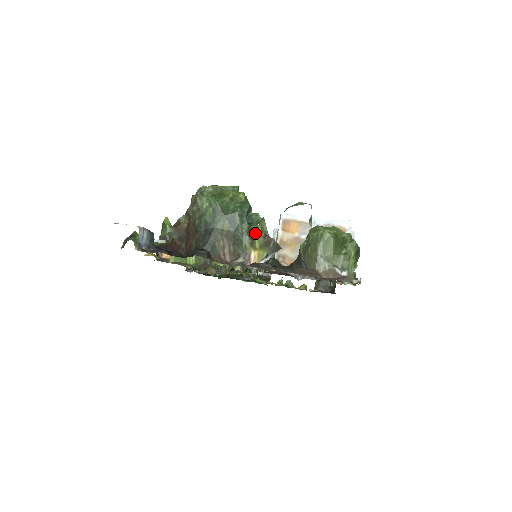
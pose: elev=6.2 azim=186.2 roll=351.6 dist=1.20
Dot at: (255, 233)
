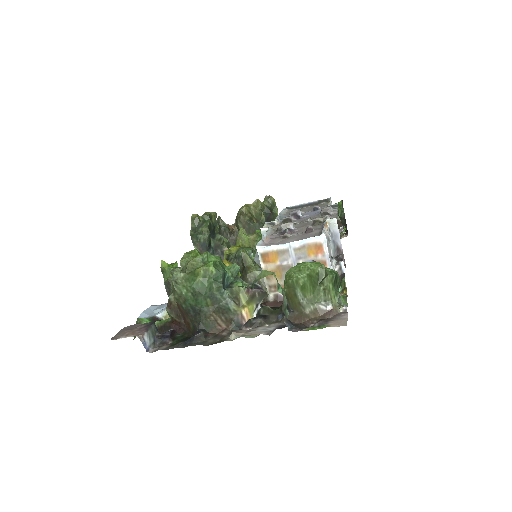
Dot at: (238, 293)
